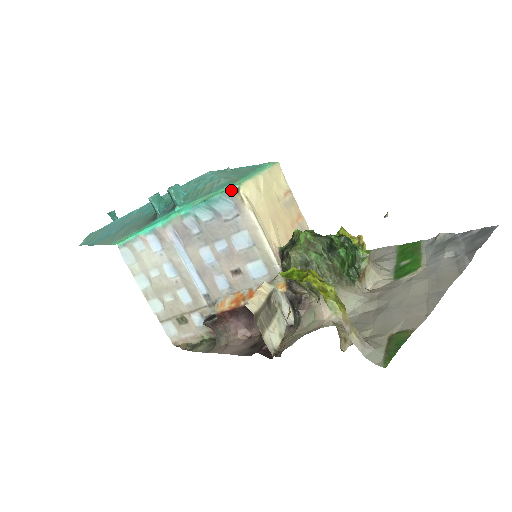
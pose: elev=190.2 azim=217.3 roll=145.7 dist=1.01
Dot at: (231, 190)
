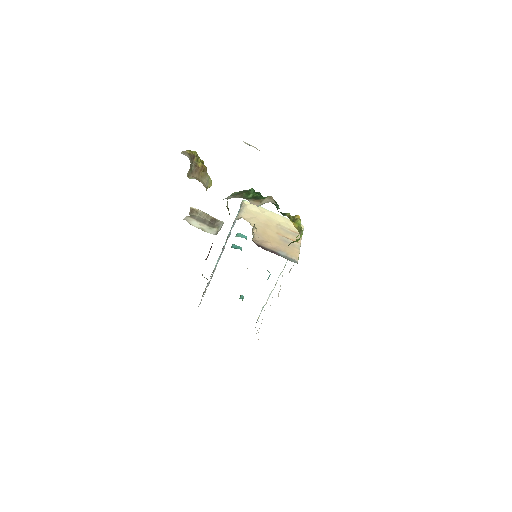
Dot at: (241, 203)
